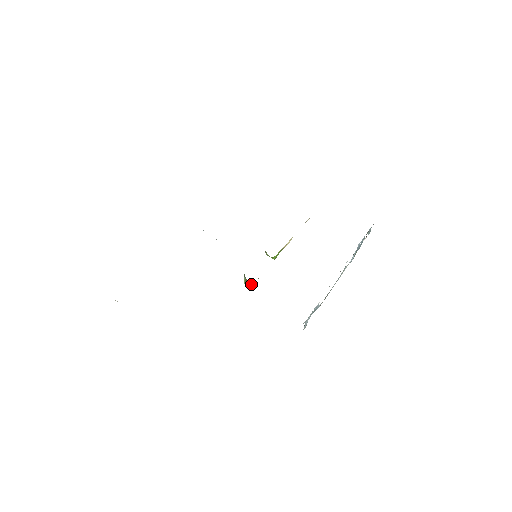
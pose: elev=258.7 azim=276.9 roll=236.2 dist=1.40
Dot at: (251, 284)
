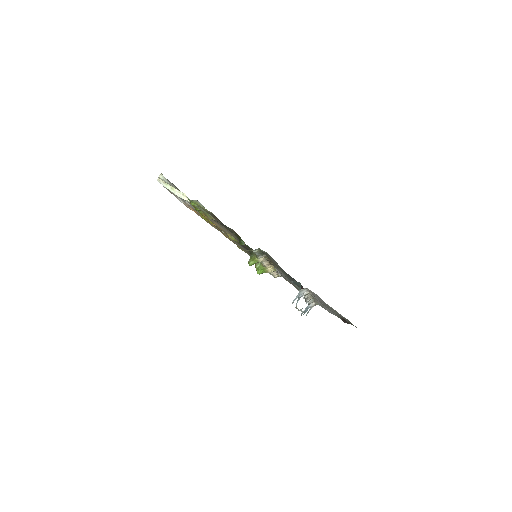
Dot at: occluded
